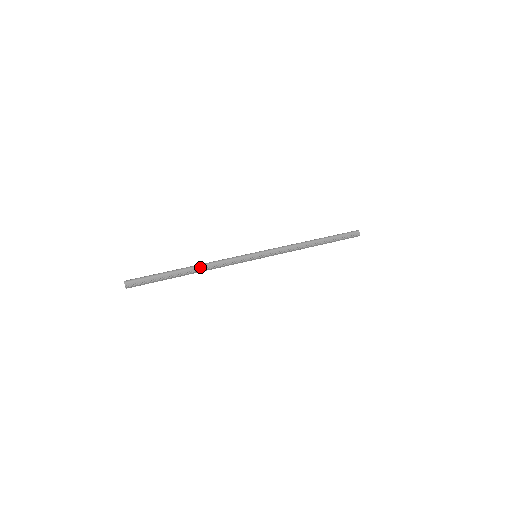
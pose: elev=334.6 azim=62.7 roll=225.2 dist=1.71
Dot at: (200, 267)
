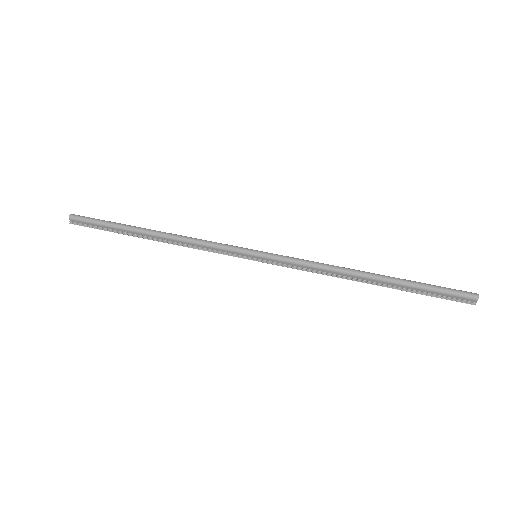
Dot at: (166, 238)
